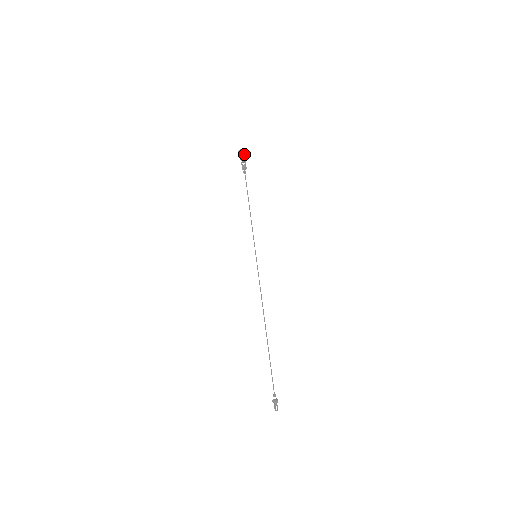
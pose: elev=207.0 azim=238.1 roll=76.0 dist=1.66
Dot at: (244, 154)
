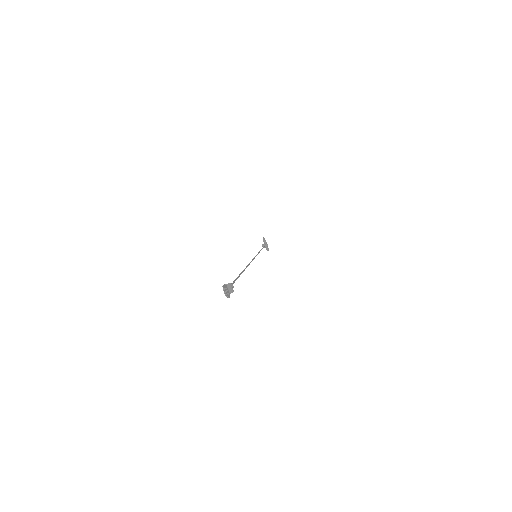
Dot at: occluded
